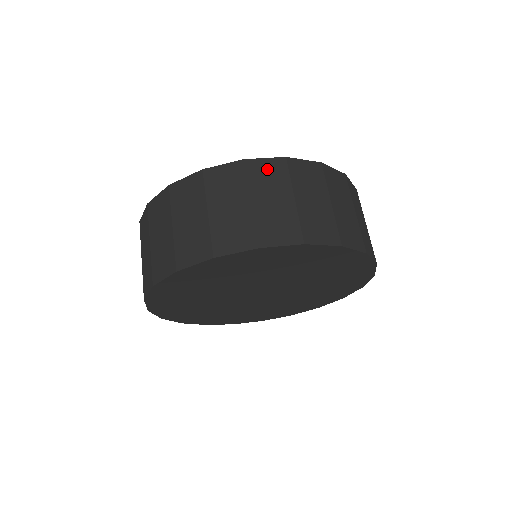
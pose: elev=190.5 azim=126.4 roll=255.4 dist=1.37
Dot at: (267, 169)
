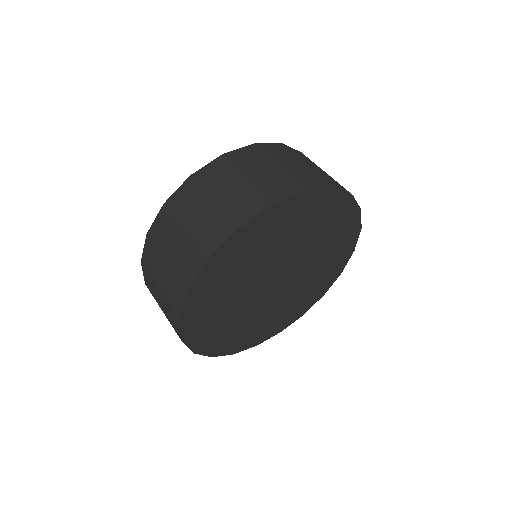
Dot at: (212, 171)
